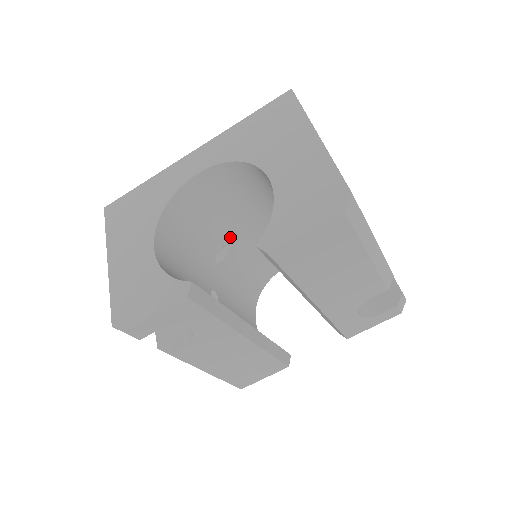
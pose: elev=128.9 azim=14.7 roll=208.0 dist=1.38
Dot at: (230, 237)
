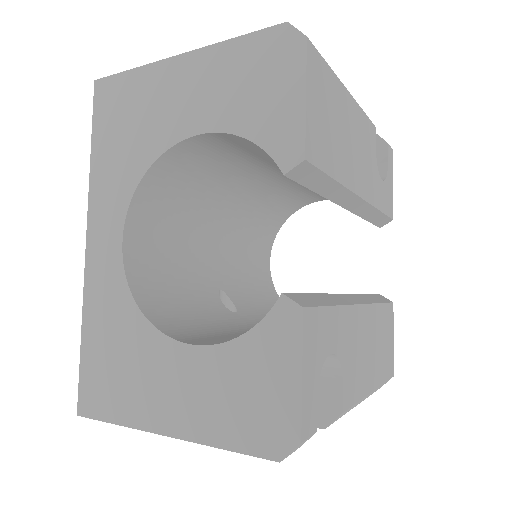
Dot at: (212, 280)
